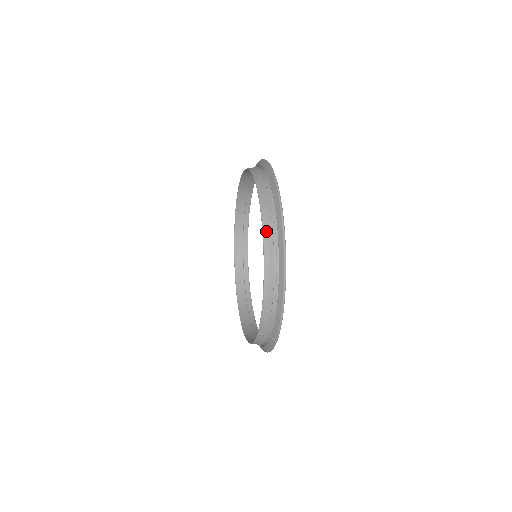
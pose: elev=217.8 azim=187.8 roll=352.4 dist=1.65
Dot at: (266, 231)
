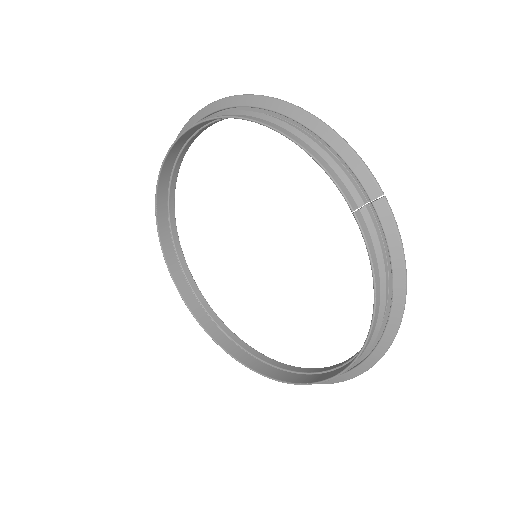
Dot at: (219, 116)
